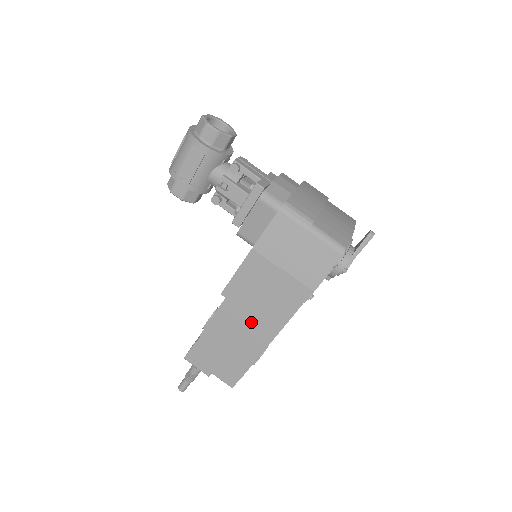
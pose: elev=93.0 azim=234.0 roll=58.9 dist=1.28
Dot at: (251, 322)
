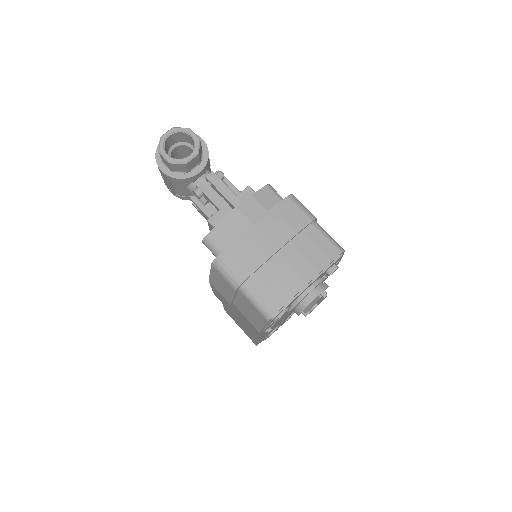
Dot at: (241, 321)
